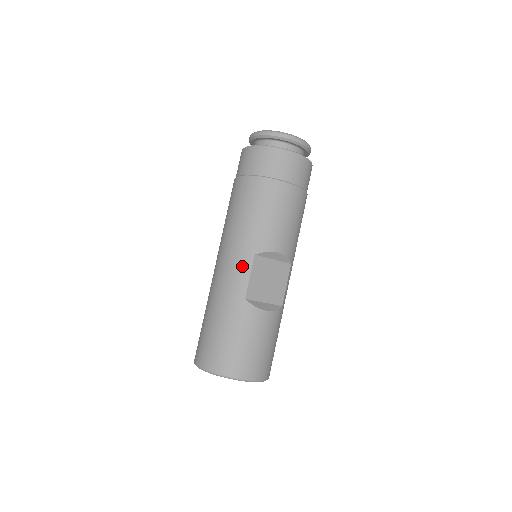
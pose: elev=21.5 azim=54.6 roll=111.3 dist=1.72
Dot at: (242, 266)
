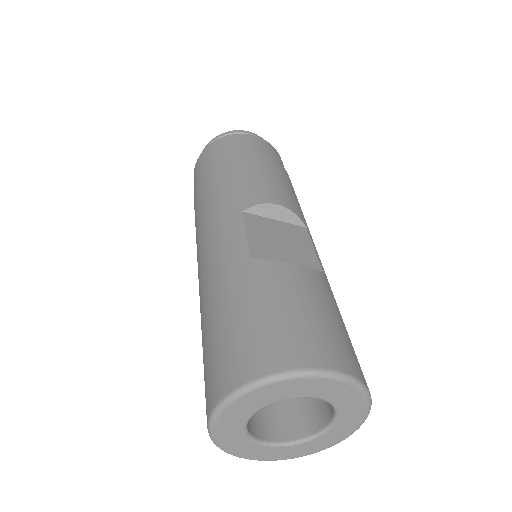
Dot at: (229, 230)
